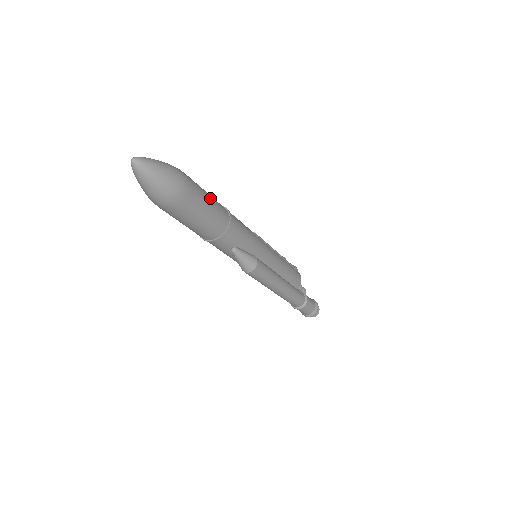
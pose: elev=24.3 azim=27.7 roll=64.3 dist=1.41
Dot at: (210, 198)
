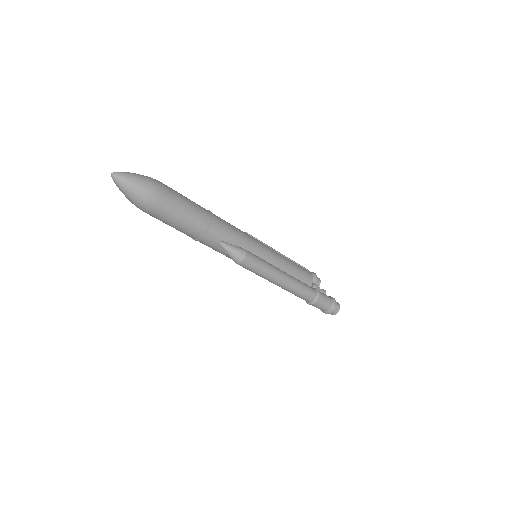
Dot at: (188, 200)
